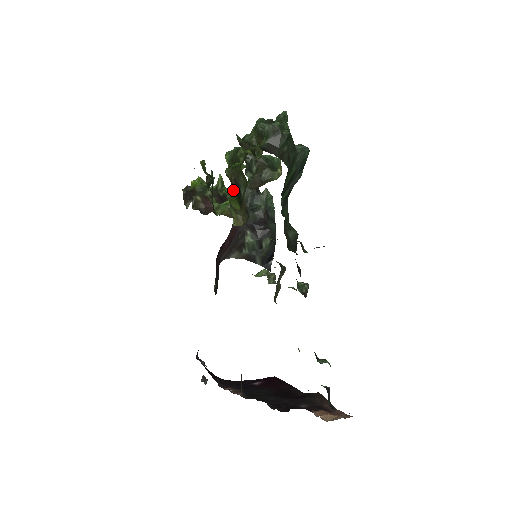
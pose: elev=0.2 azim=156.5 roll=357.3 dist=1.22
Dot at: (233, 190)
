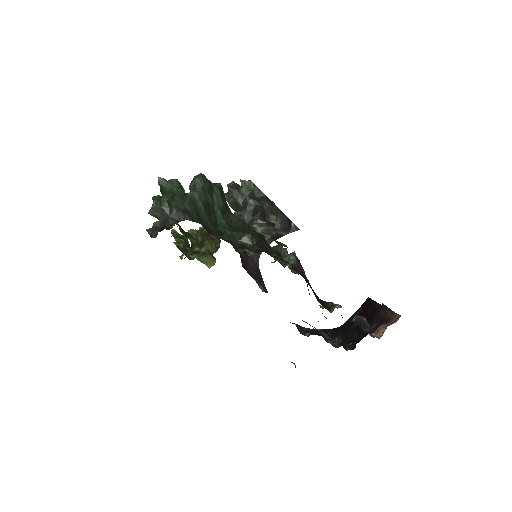
Dot at: occluded
